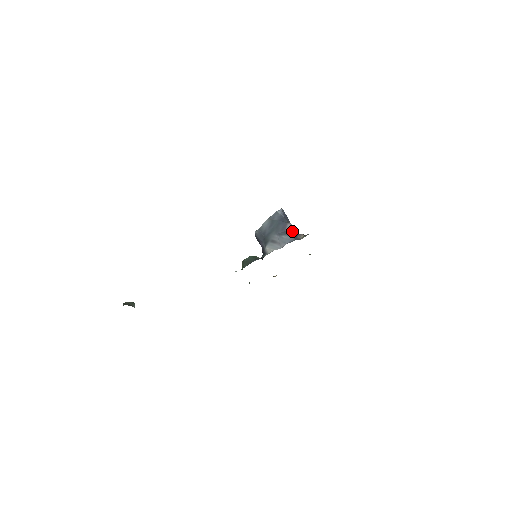
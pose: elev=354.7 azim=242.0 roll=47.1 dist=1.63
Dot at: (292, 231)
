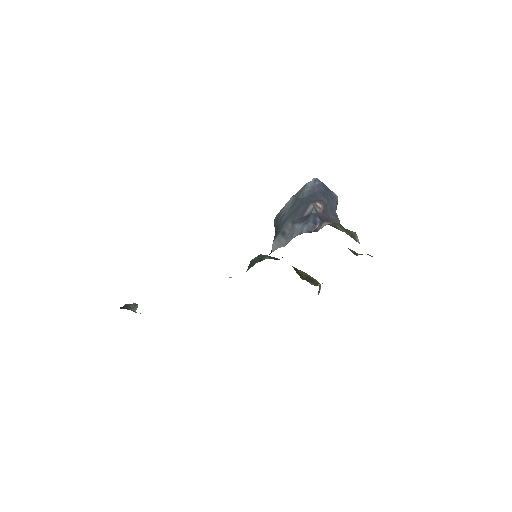
Dot at: (309, 217)
